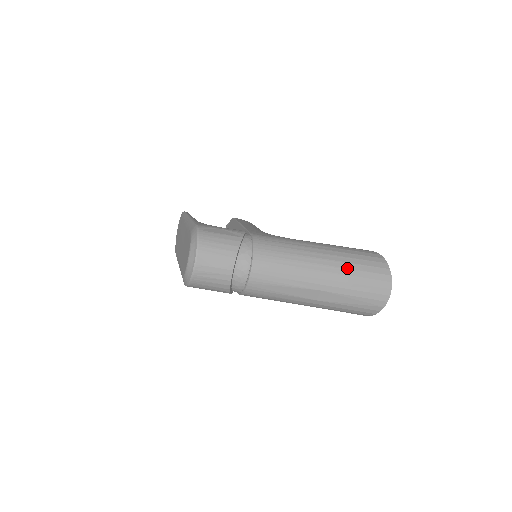
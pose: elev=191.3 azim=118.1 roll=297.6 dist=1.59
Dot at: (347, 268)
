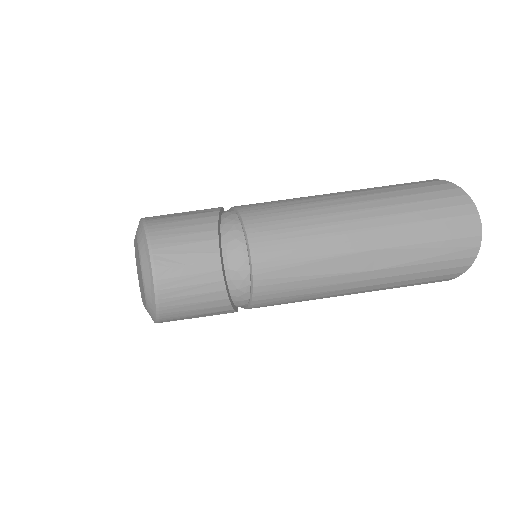
Dot at: (398, 204)
